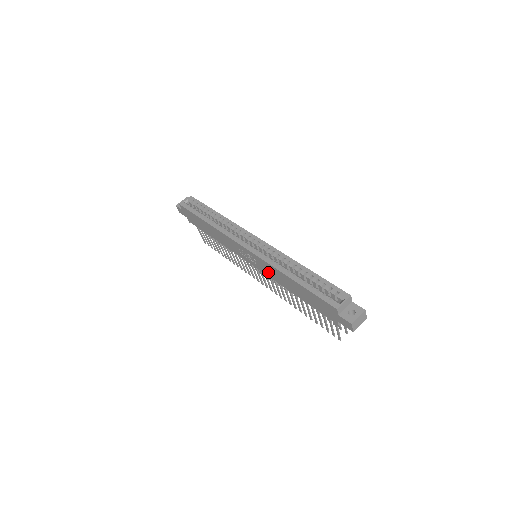
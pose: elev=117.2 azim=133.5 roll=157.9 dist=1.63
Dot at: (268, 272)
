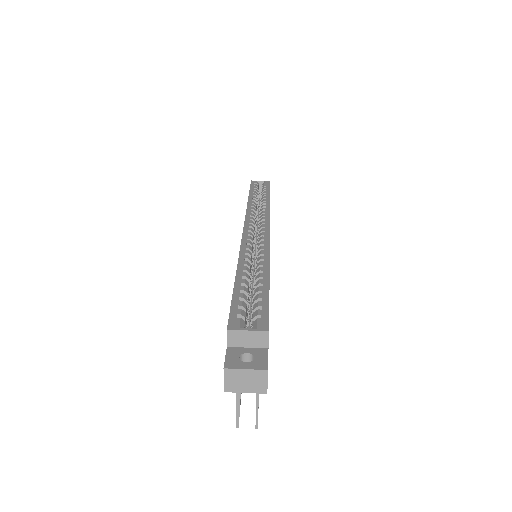
Dot at: occluded
